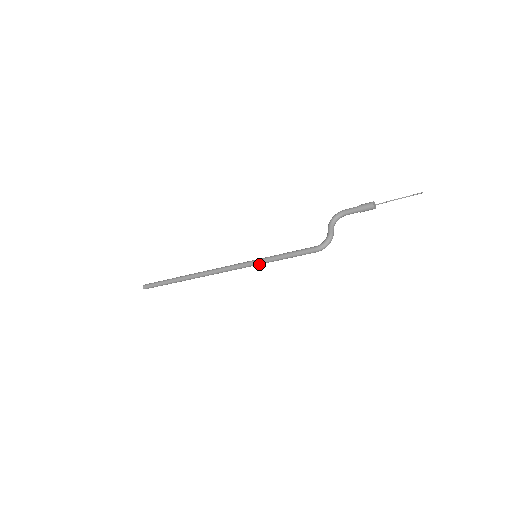
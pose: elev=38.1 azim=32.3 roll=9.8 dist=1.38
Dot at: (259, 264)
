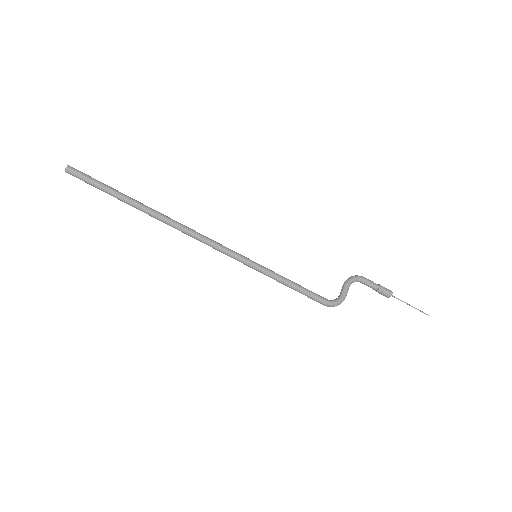
Dot at: (257, 270)
